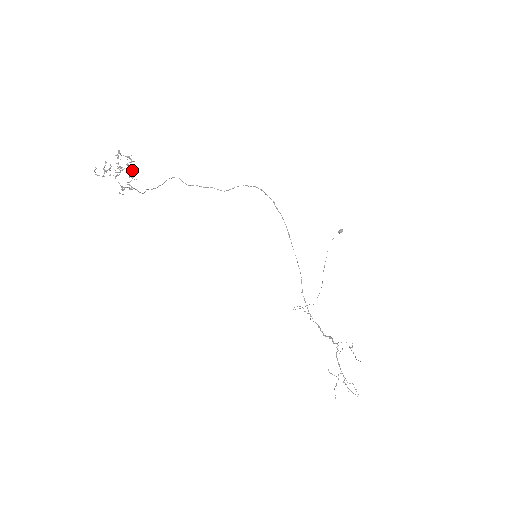
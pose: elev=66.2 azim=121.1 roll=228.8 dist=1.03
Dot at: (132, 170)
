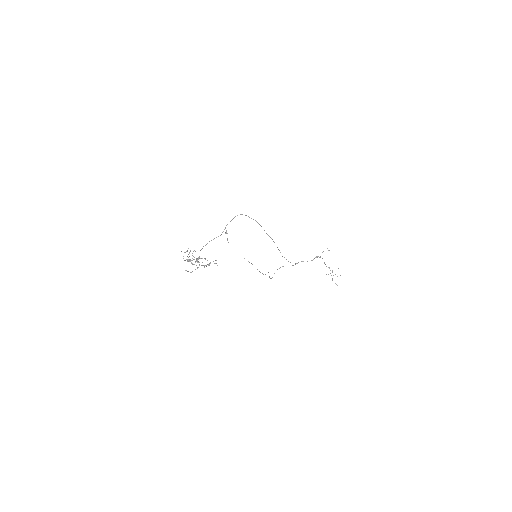
Dot at: occluded
